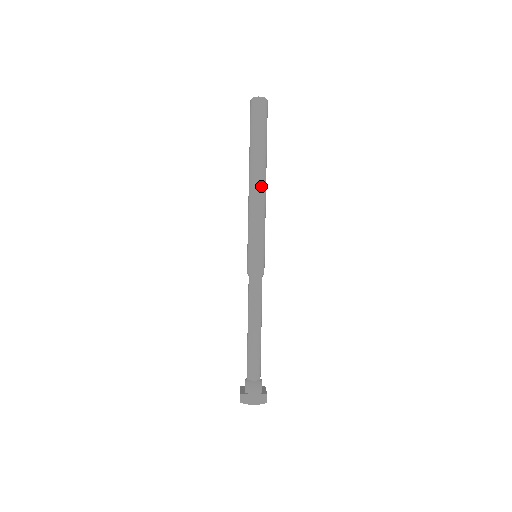
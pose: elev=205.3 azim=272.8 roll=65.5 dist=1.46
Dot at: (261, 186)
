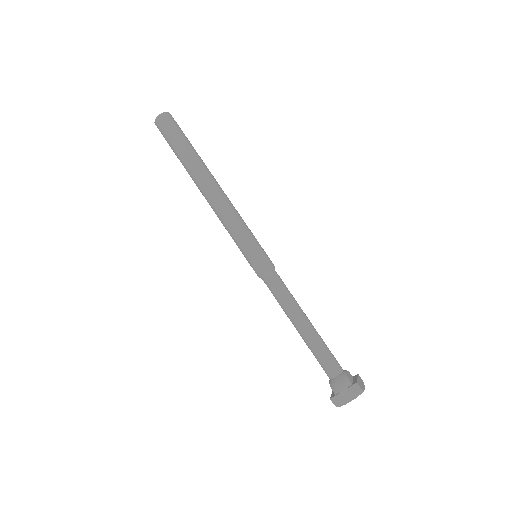
Dot at: (213, 190)
